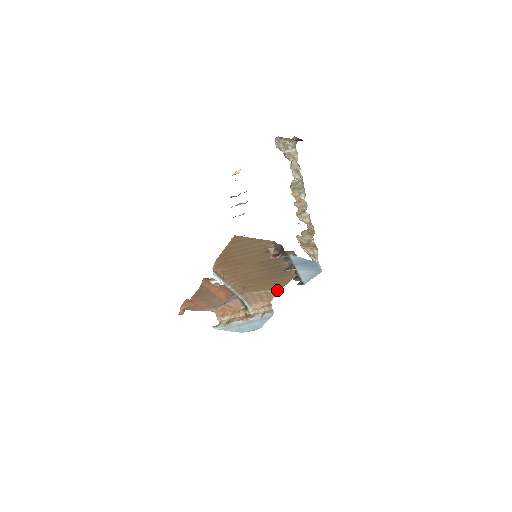
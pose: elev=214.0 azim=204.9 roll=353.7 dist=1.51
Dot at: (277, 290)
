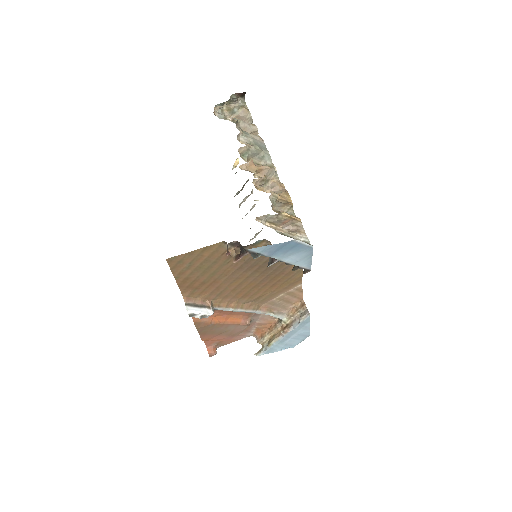
Dot at: (299, 285)
